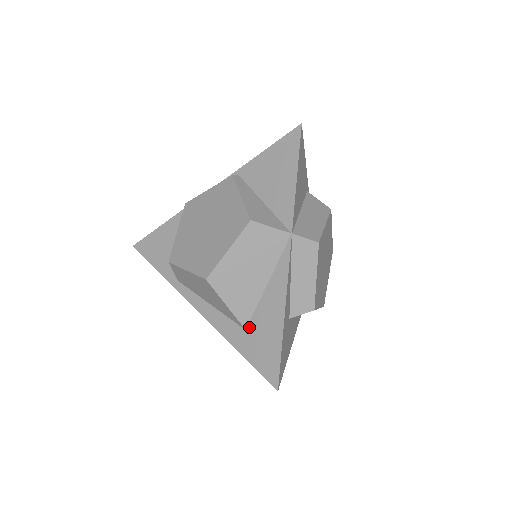
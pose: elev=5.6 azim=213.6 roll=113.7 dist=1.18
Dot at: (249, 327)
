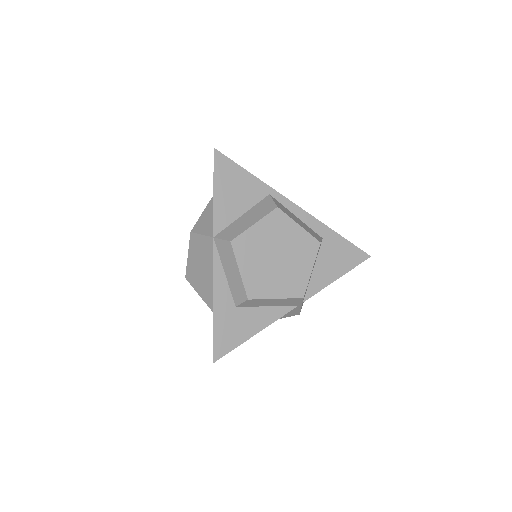
Dot at: occluded
